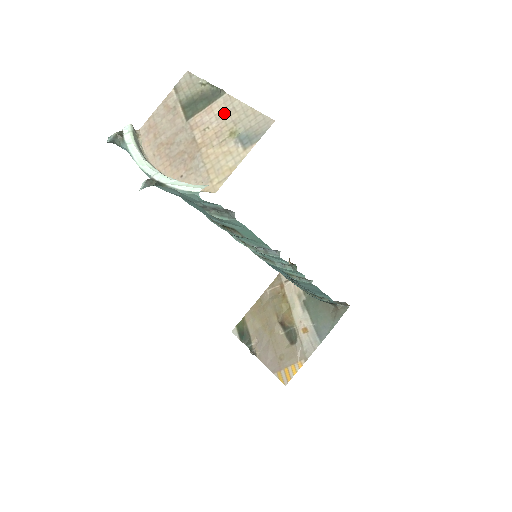
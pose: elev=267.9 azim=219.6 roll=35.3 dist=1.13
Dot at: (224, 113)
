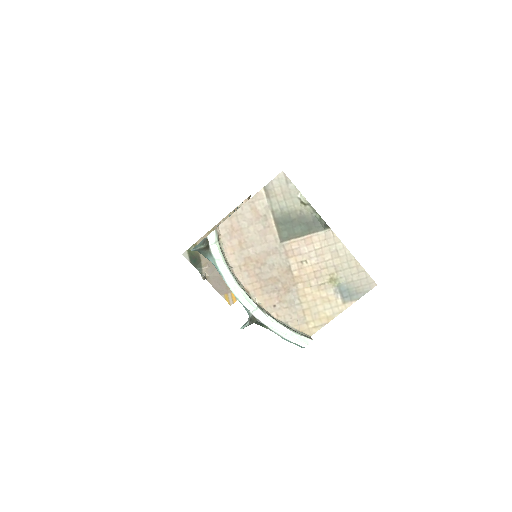
Dot at: (326, 252)
